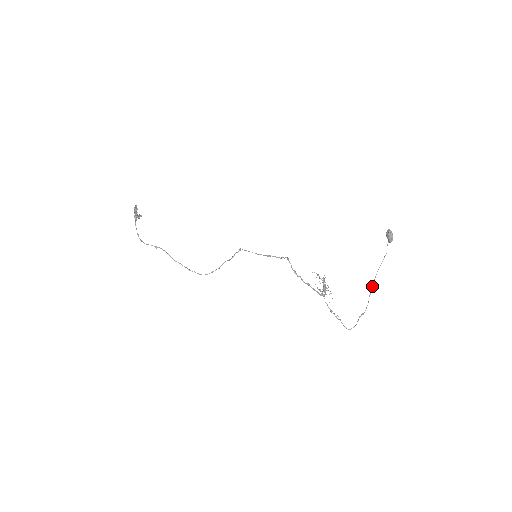
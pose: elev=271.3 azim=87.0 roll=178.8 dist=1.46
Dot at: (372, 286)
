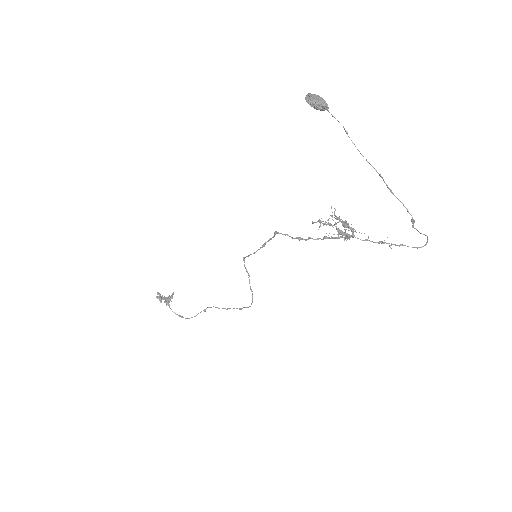
Dot at: occluded
